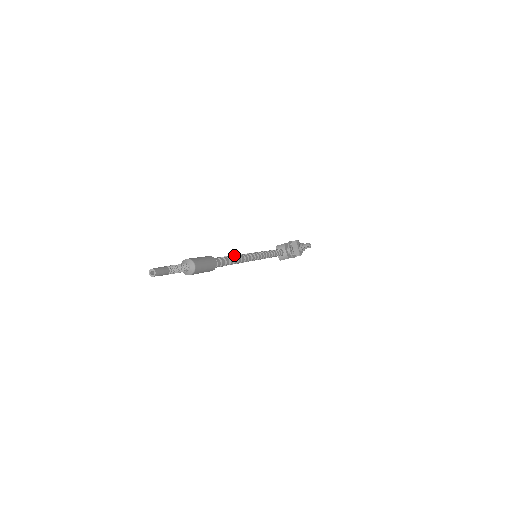
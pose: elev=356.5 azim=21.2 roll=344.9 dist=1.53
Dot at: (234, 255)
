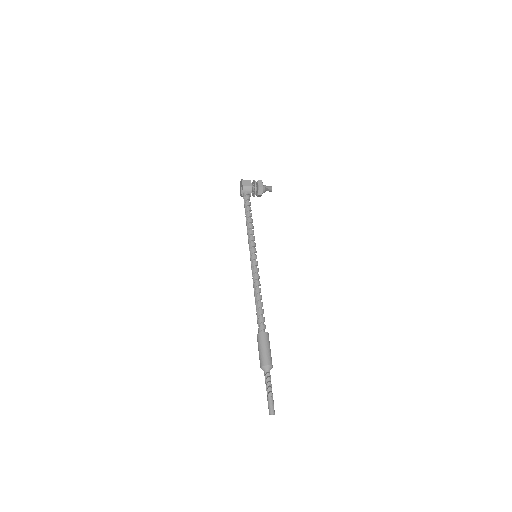
Dot at: (260, 292)
